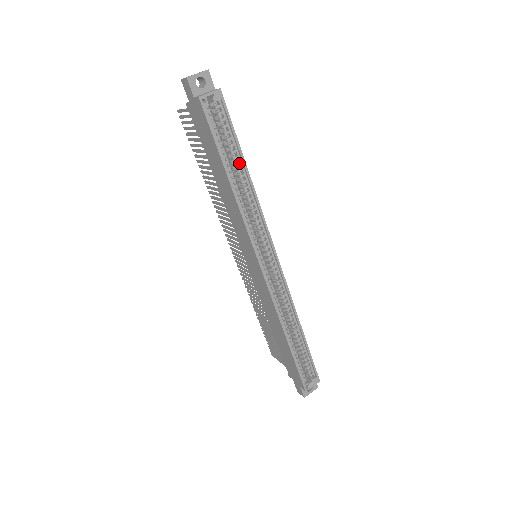
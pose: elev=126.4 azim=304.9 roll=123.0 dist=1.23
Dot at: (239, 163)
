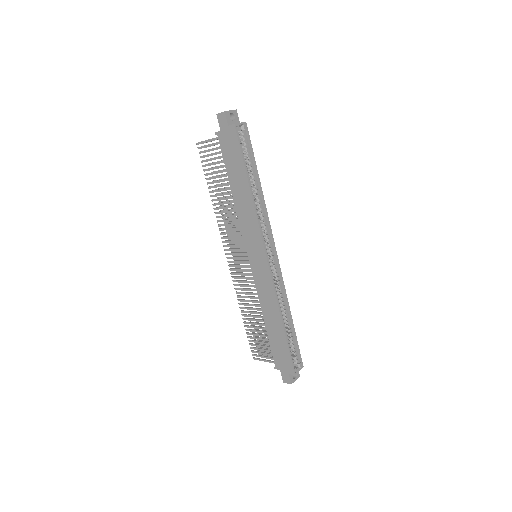
Dot at: (254, 176)
